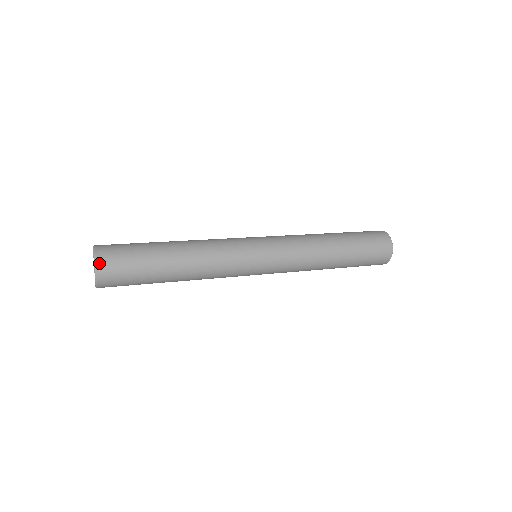
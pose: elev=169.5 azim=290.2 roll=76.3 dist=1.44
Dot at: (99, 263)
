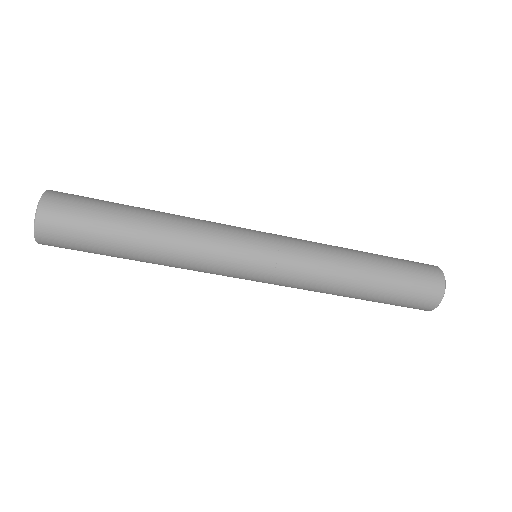
Dot at: (53, 191)
